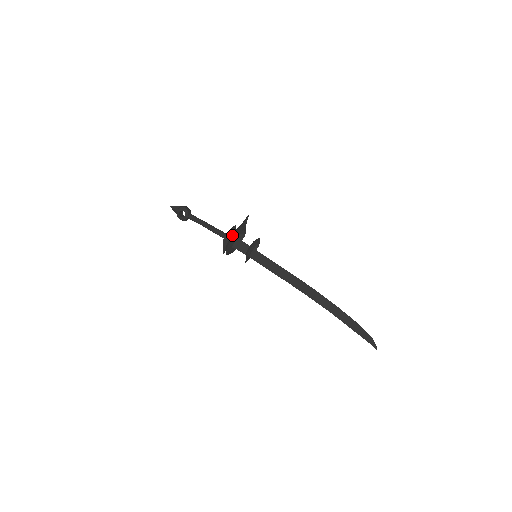
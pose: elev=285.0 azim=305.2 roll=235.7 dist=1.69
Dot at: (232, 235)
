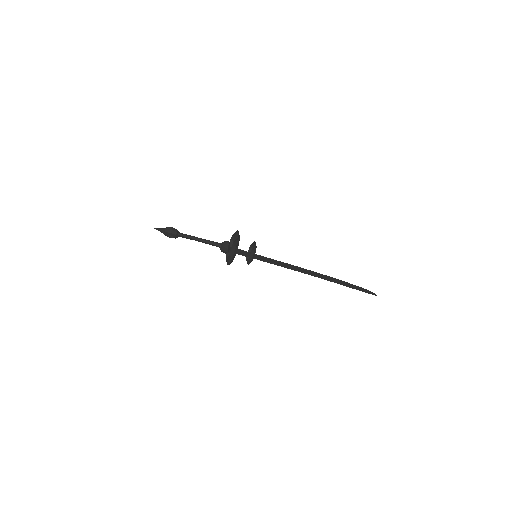
Dot at: (229, 258)
